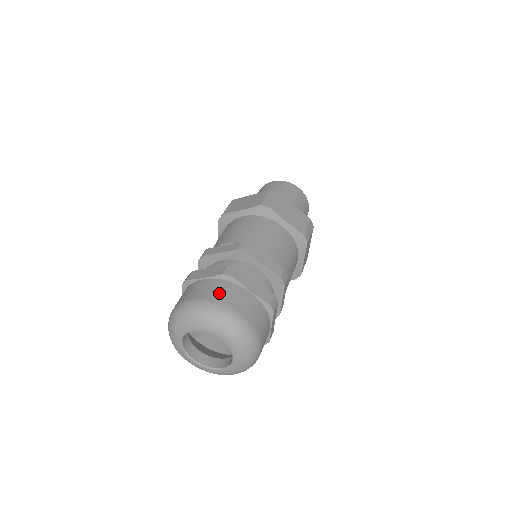
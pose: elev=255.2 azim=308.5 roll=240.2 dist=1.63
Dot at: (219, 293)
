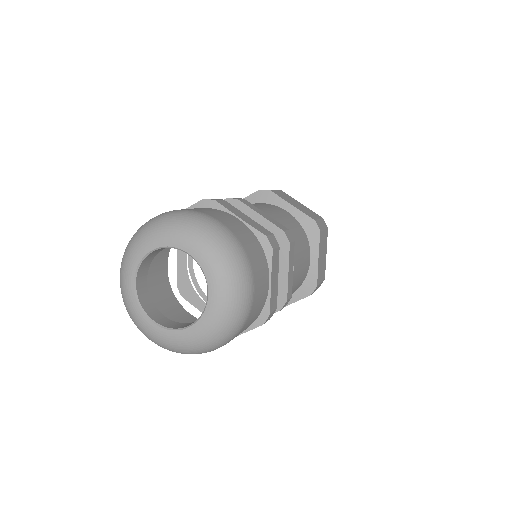
Dot at: (252, 248)
